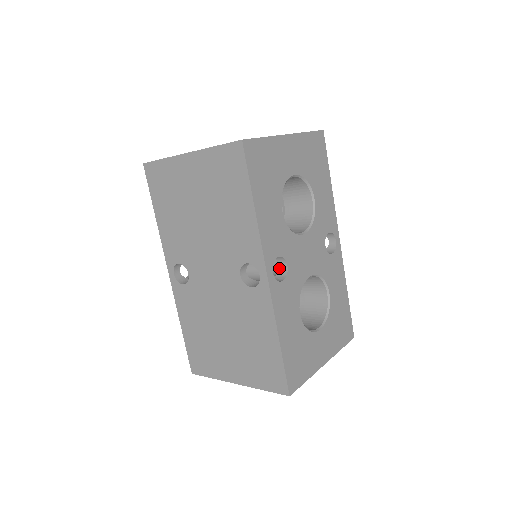
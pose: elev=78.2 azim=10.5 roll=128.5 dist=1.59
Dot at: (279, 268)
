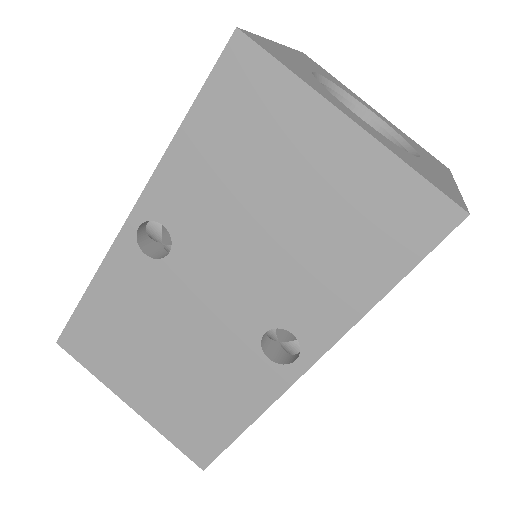
Dot at: occluded
